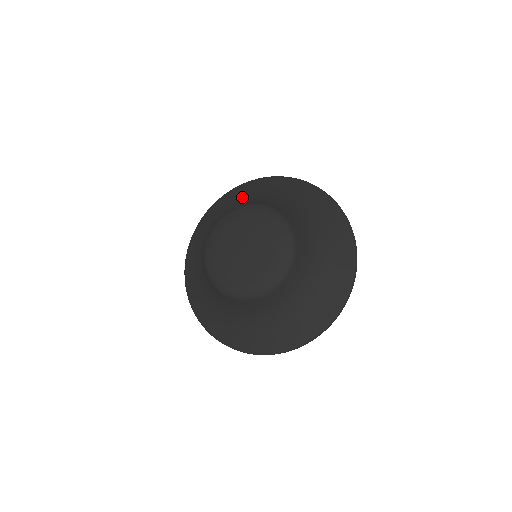
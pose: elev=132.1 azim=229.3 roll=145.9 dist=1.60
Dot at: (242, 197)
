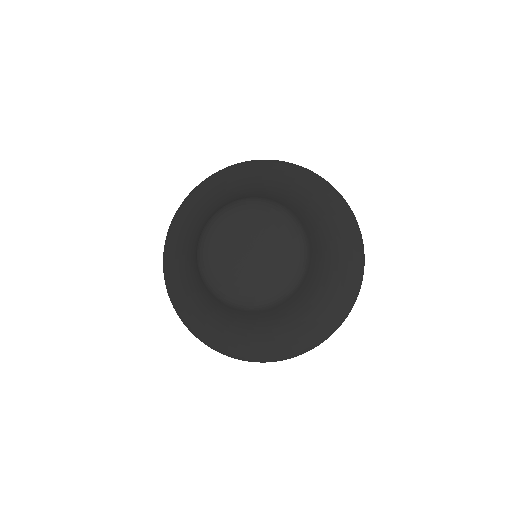
Dot at: (200, 207)
